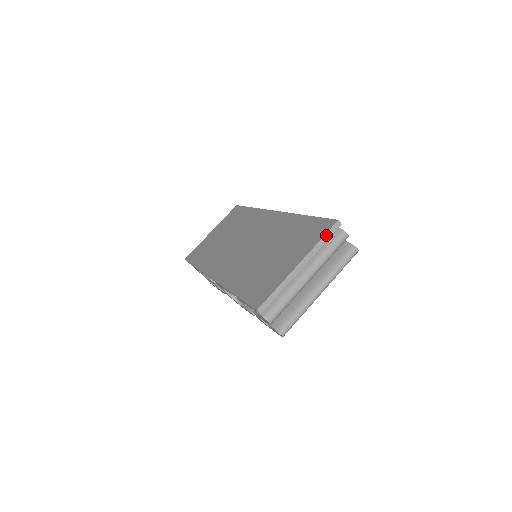
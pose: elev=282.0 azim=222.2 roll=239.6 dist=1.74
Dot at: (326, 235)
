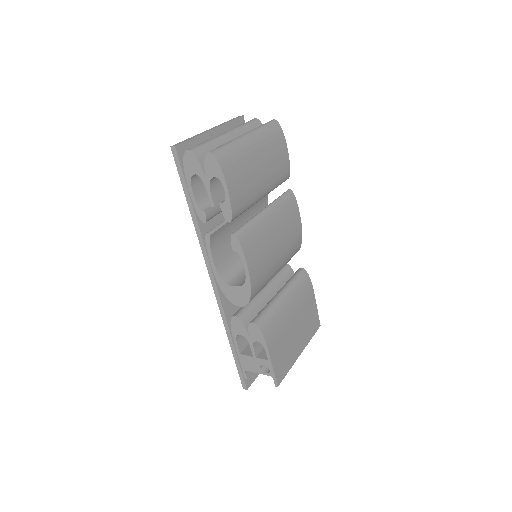
Dot at: (230, 120)
